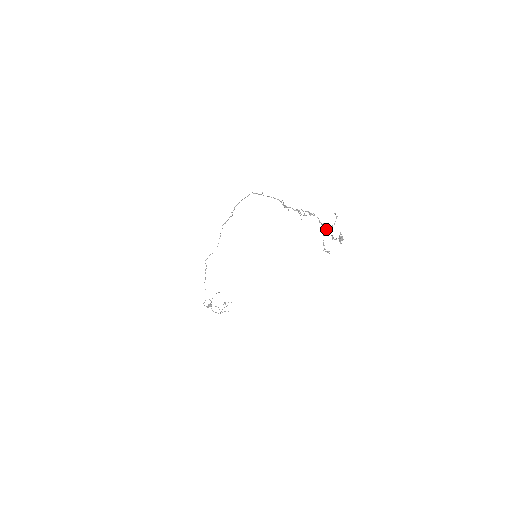
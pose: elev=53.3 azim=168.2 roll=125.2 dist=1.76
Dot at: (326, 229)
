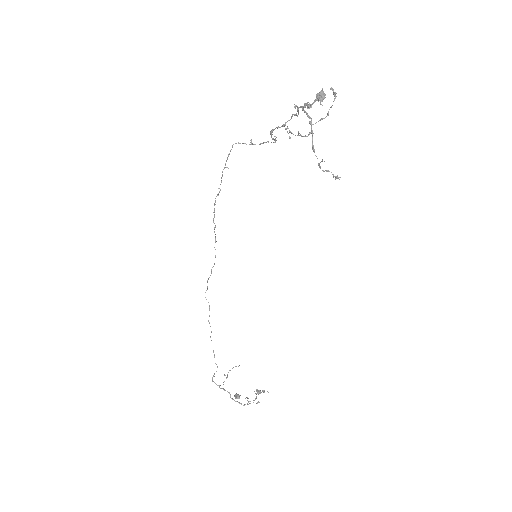
Dot at: occluded
